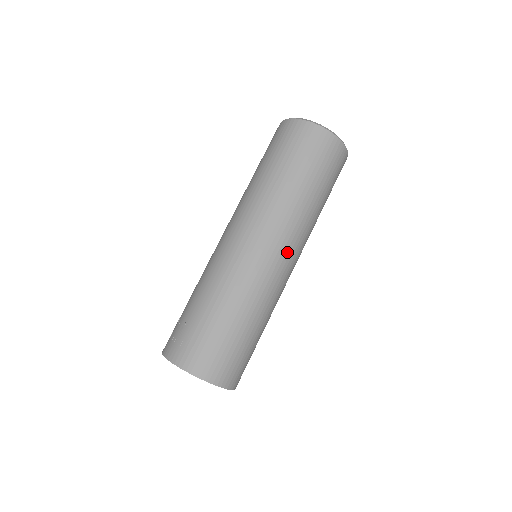
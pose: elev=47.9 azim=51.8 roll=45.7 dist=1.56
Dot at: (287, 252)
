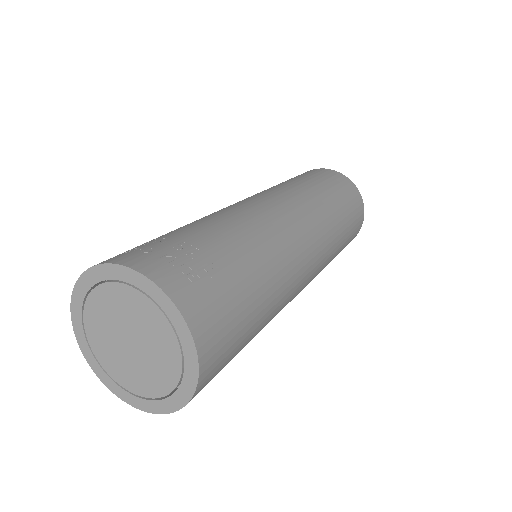
Dot at: (310, 279)
